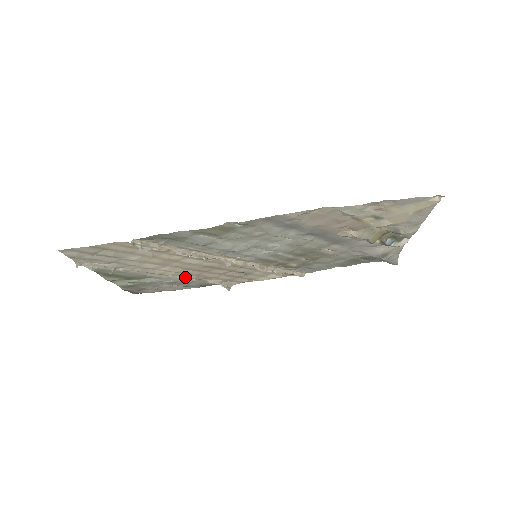
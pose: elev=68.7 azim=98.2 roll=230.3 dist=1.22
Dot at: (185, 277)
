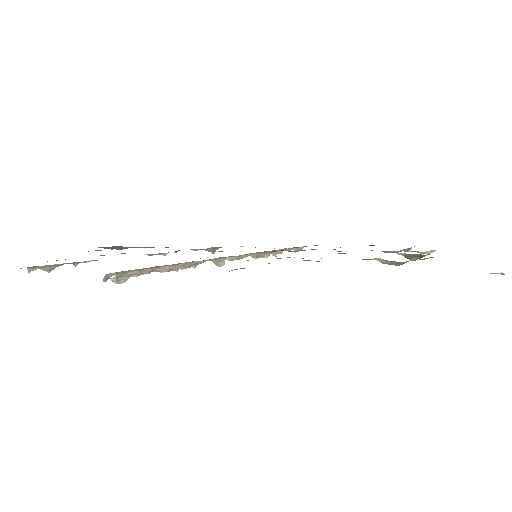
Dot at: occluded
